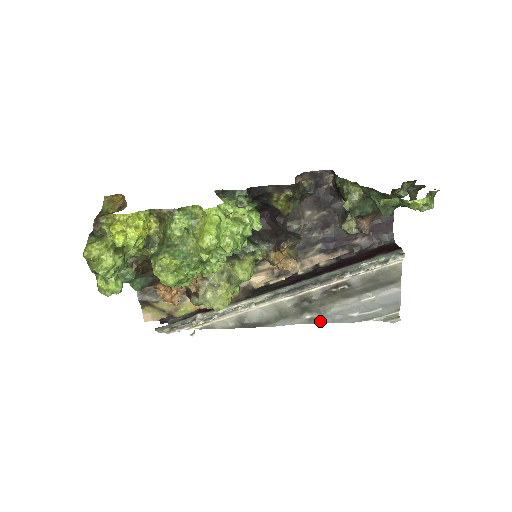
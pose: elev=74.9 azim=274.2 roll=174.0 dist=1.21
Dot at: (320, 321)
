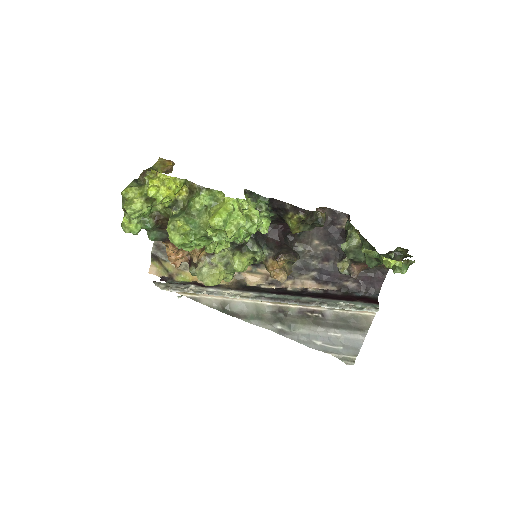
Dot at: (287, 335)
